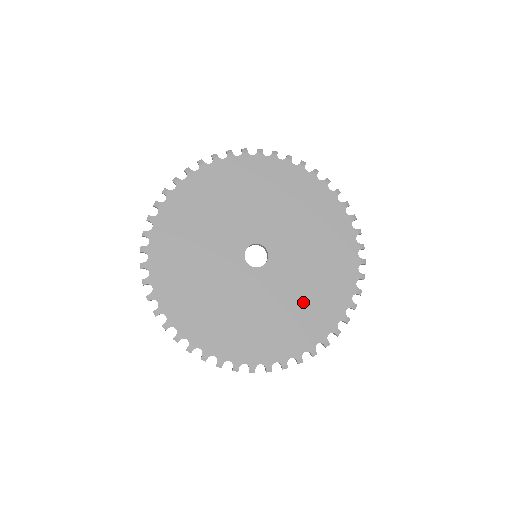
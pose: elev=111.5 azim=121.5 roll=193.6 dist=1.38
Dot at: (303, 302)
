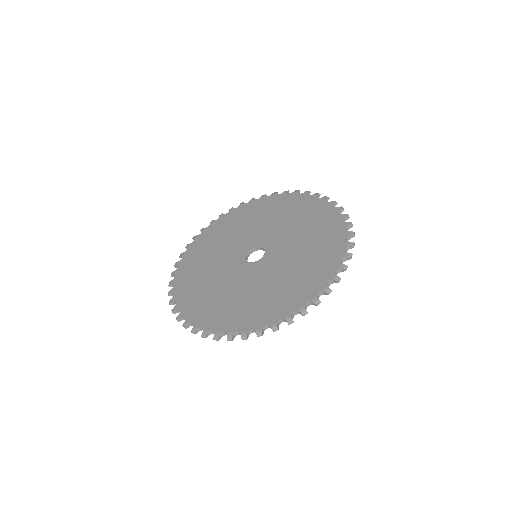
Dot at: (309, 249)
